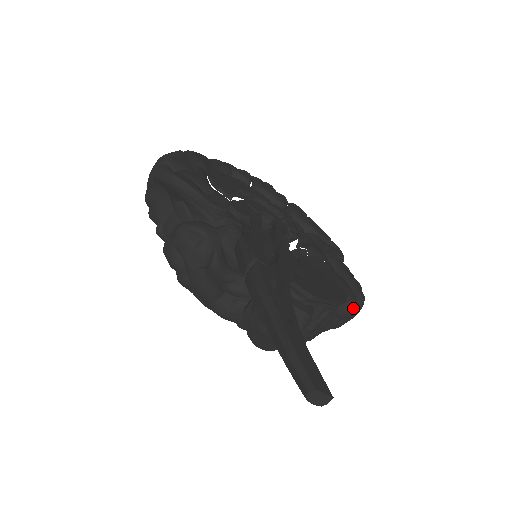
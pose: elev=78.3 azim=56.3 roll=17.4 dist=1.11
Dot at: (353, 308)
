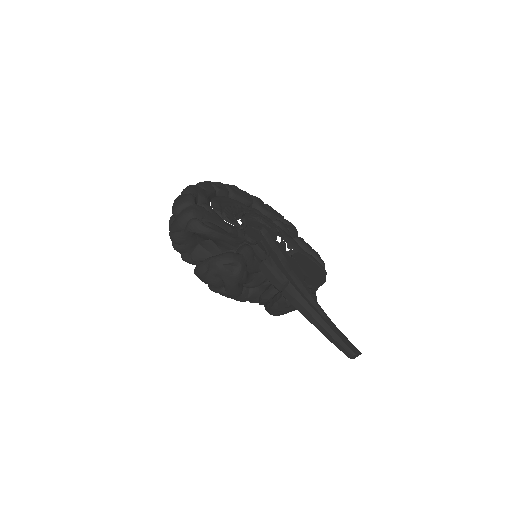
Dot at: occluded
